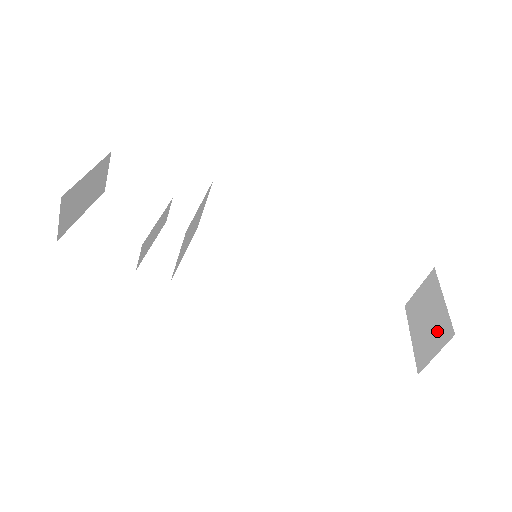
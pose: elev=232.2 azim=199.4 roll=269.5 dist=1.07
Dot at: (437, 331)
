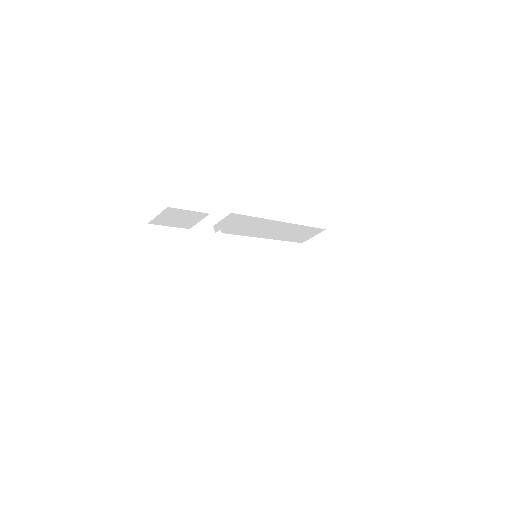
Dot at: (331, 272)
